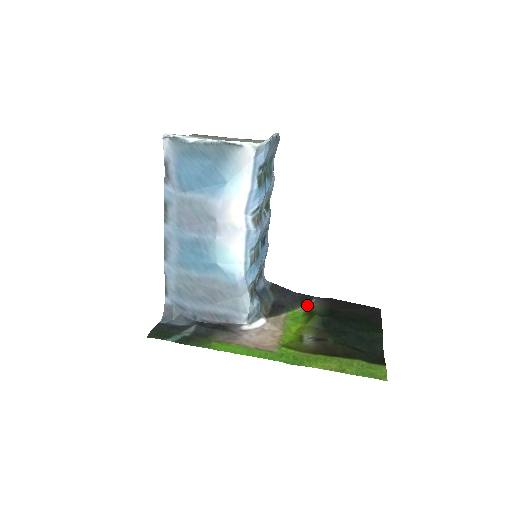
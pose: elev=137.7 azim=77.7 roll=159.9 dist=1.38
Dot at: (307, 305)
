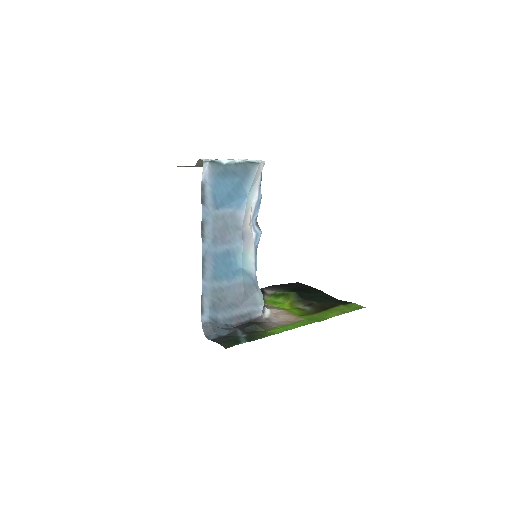
Dot at: (266, 294)
